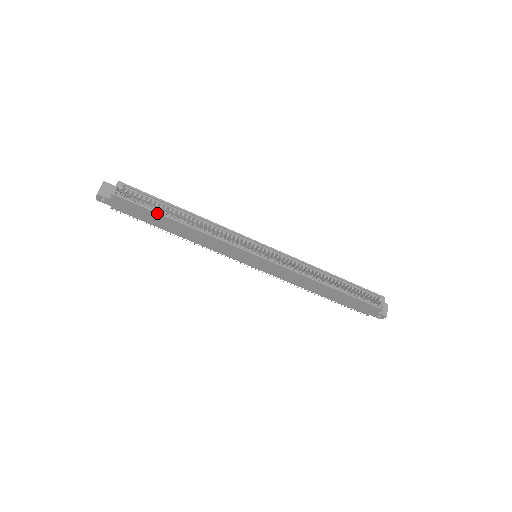
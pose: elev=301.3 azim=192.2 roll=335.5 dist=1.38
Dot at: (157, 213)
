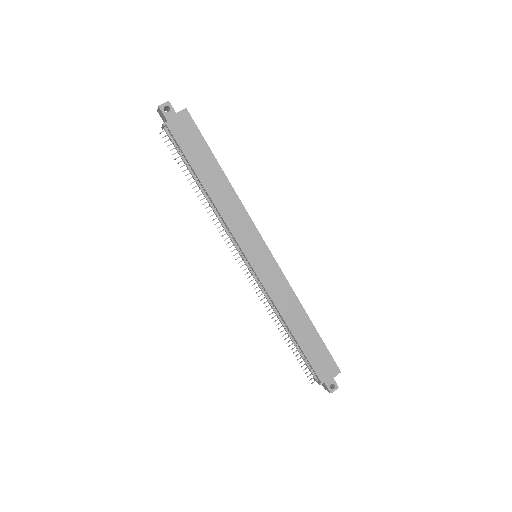
Dot at: (211, 151)
